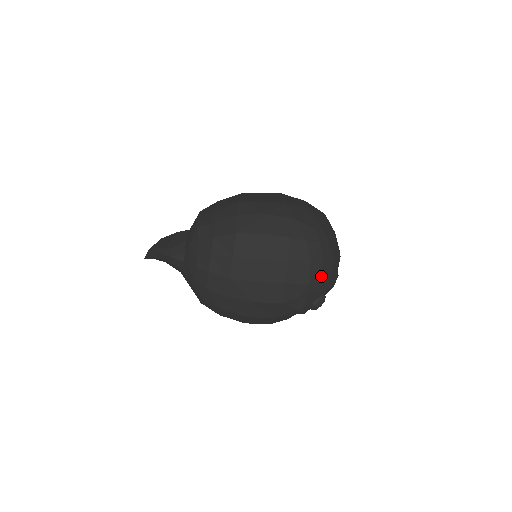
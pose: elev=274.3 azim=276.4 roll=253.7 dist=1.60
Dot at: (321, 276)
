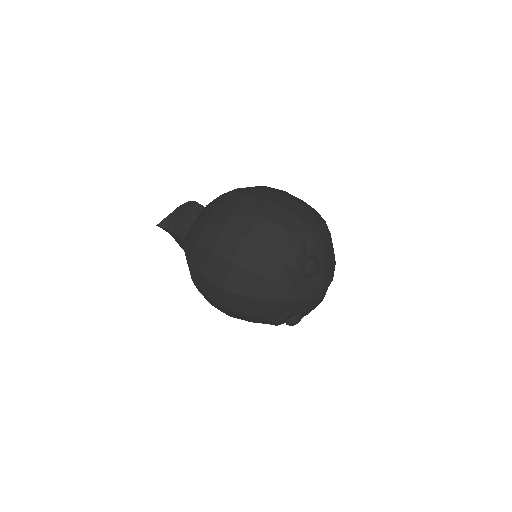
Dot at: (322, 235)
